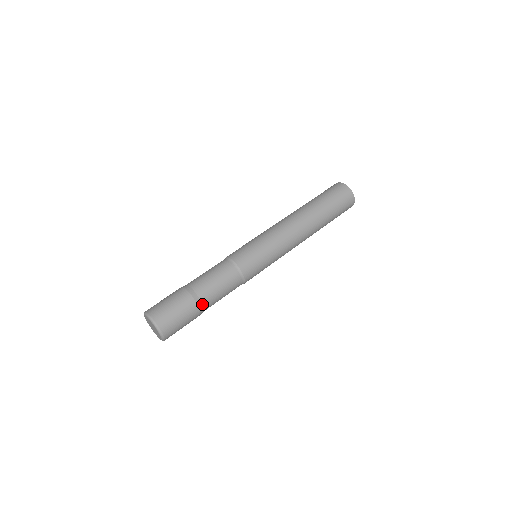
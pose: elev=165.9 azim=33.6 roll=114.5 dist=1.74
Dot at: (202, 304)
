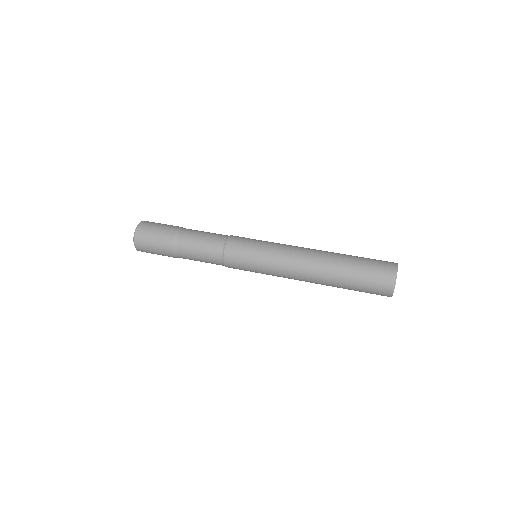
Dot at: (177, 254)
